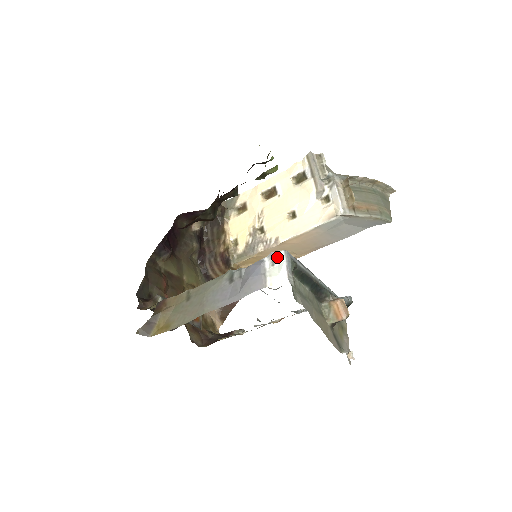
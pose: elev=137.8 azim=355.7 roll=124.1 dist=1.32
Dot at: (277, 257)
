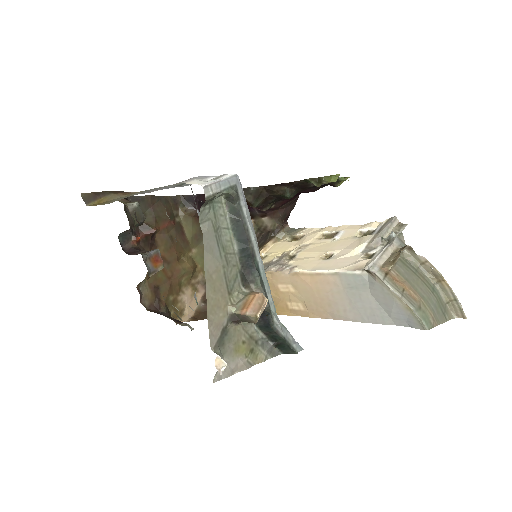
Dot at: (225, 176)
